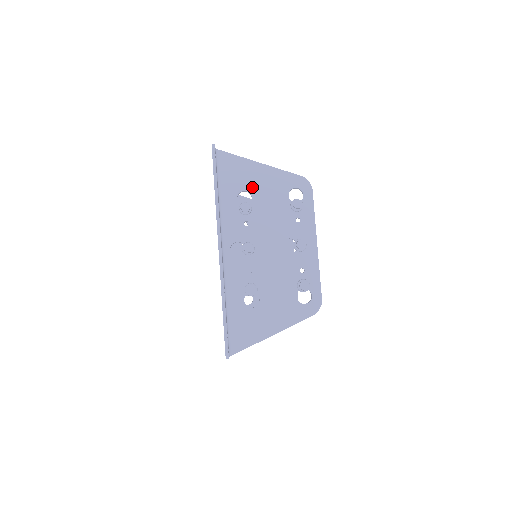
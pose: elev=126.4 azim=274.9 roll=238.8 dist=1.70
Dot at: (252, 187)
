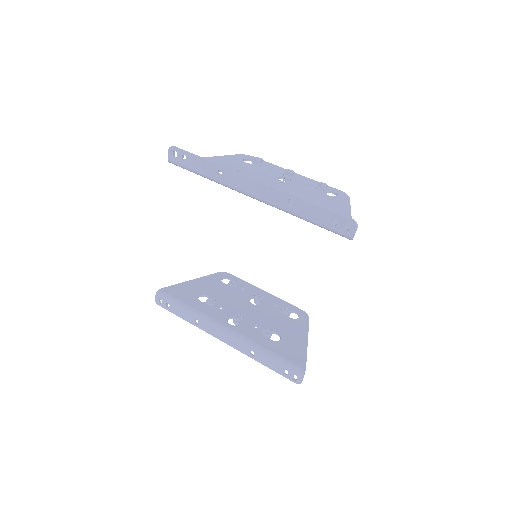
Dot at: occluded
